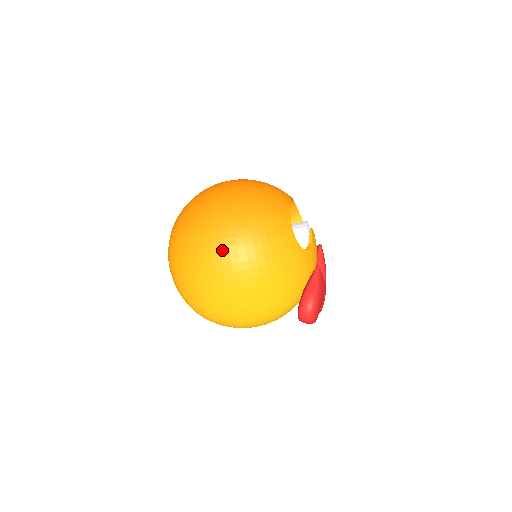
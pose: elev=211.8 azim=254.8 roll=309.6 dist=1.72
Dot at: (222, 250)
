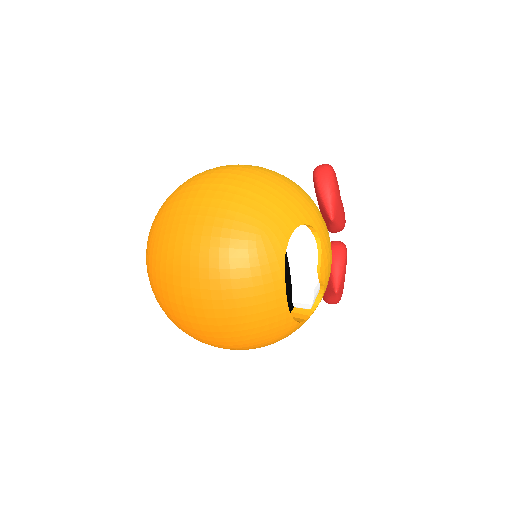
Dot at: occluded
